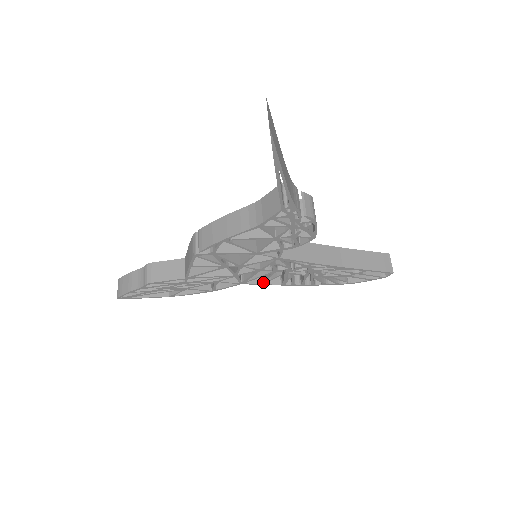
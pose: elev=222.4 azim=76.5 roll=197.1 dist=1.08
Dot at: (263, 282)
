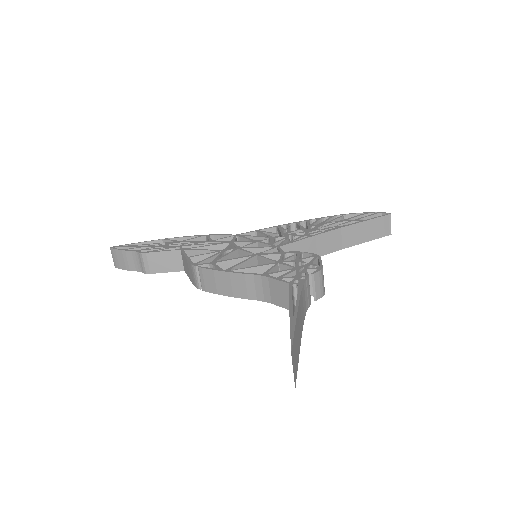
Dot at: occluded
